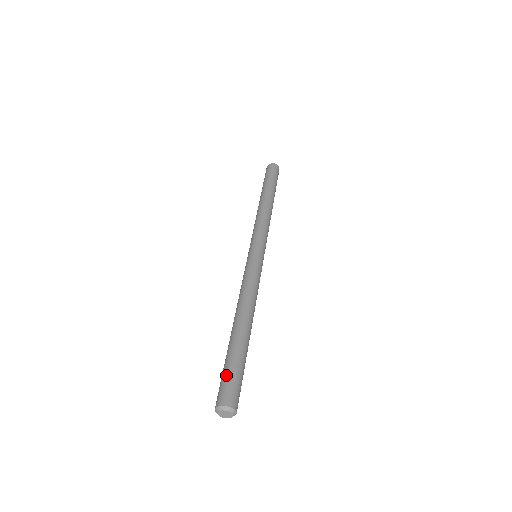
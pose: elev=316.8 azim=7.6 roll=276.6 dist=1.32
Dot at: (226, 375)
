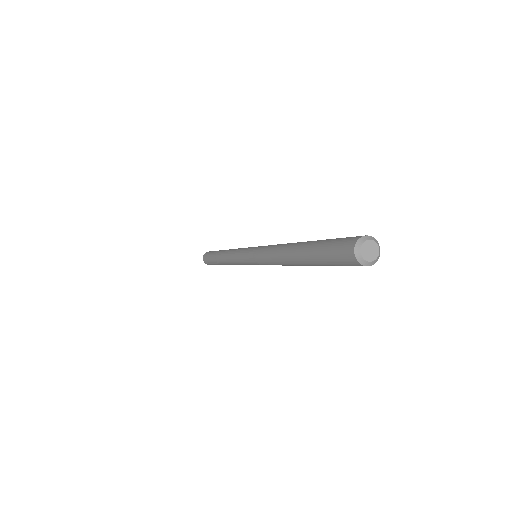
Dot at: occluded
